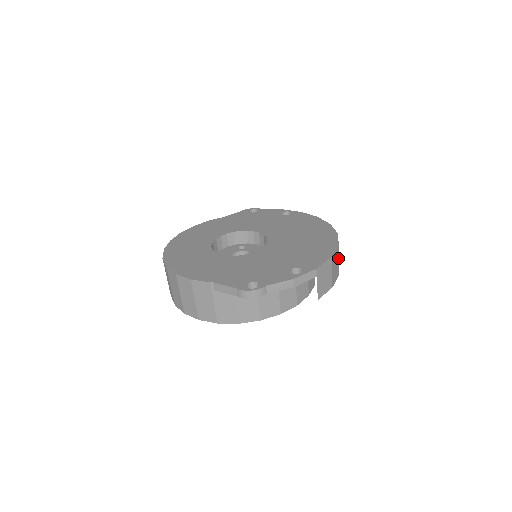
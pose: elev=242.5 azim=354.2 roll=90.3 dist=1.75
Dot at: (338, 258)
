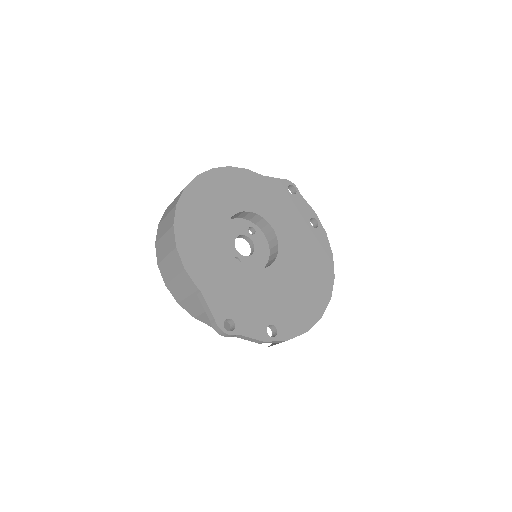
Dot at: occluded
